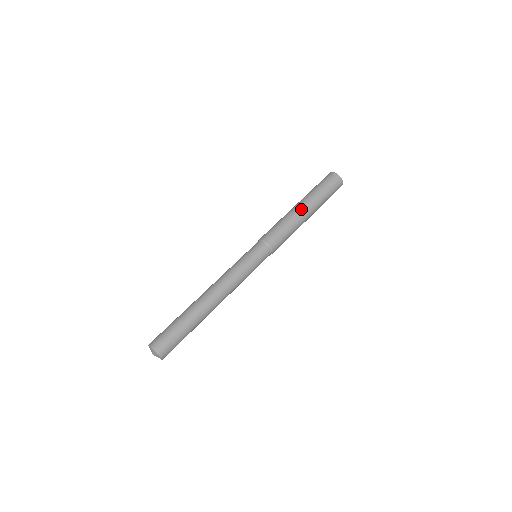
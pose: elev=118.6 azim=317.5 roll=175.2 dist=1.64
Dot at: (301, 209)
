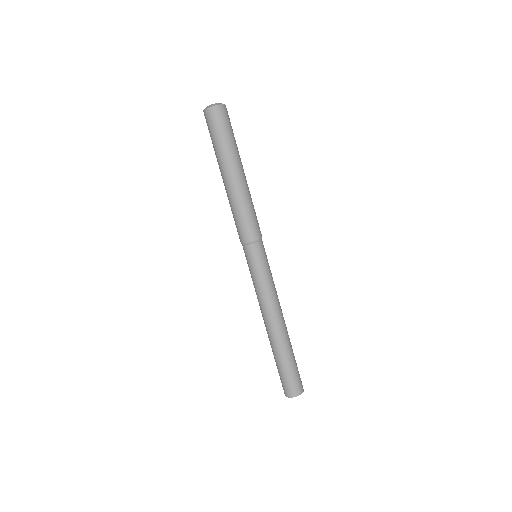
Dot at: (239, 179)
